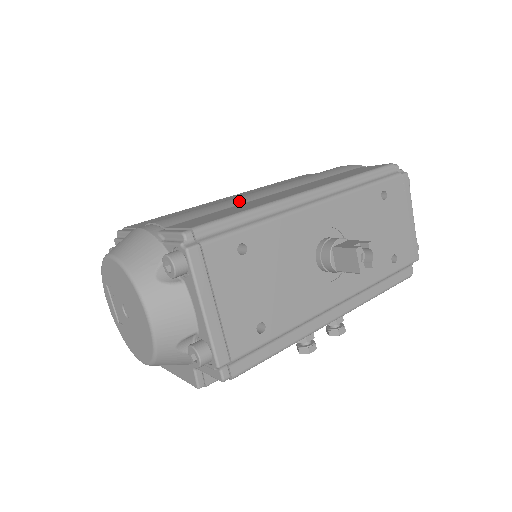
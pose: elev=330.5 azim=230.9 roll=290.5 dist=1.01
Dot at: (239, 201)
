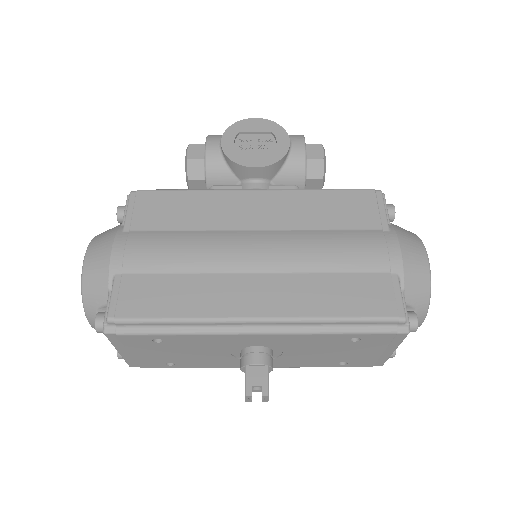
Dot at: (212, 266)
